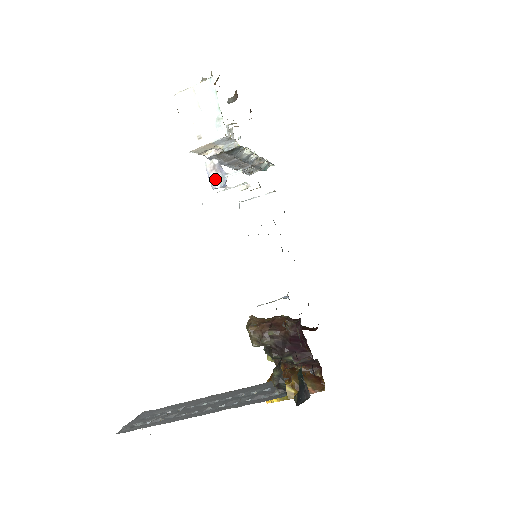
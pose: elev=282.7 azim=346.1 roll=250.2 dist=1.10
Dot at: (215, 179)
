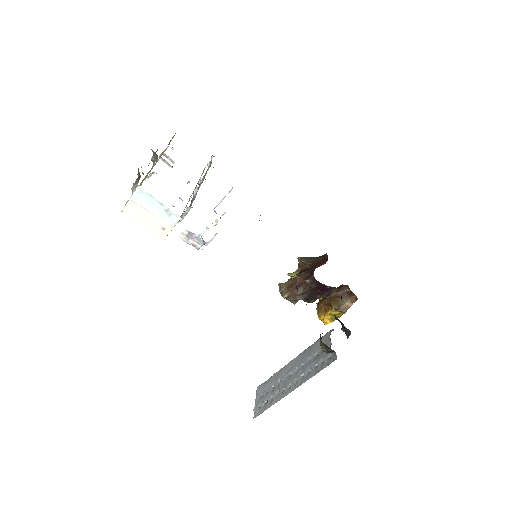
Dot at: (194, 243)
